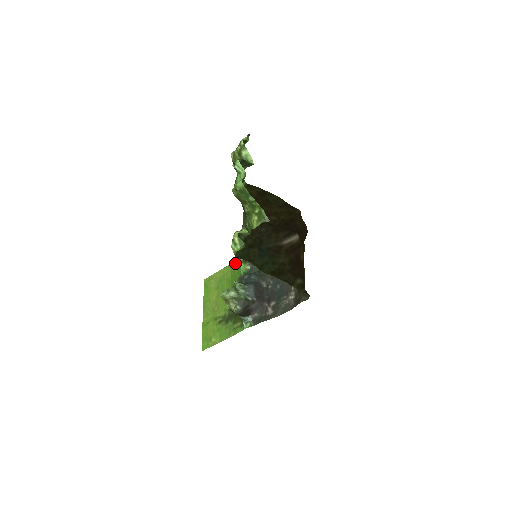
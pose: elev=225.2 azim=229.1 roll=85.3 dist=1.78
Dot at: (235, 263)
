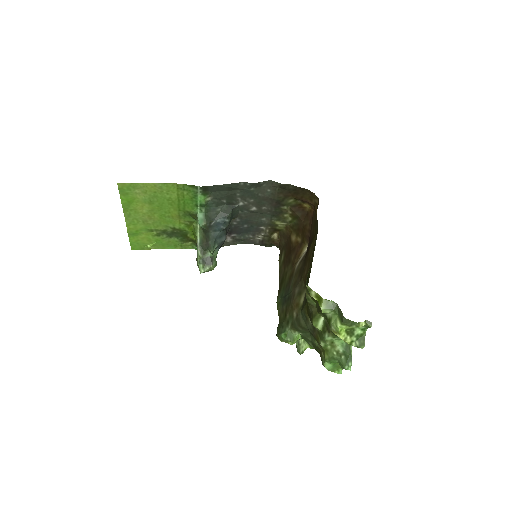
Dot at: (187, 189)
